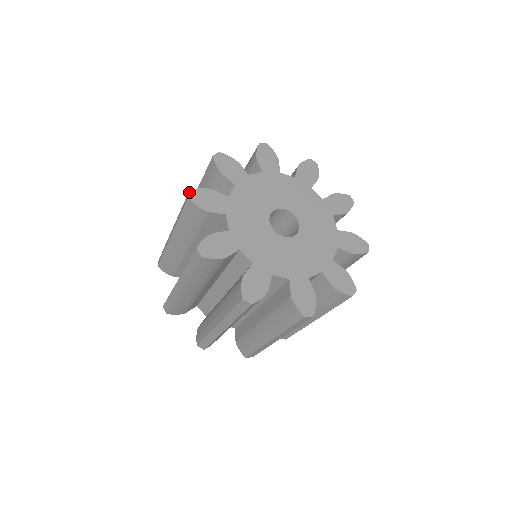
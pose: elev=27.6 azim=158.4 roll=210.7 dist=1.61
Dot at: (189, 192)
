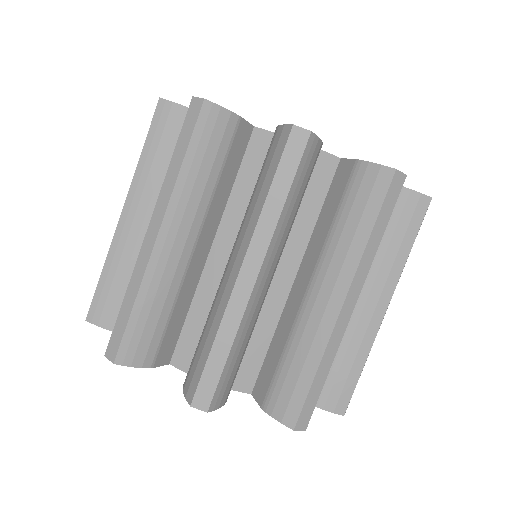
Dot at: occluded
